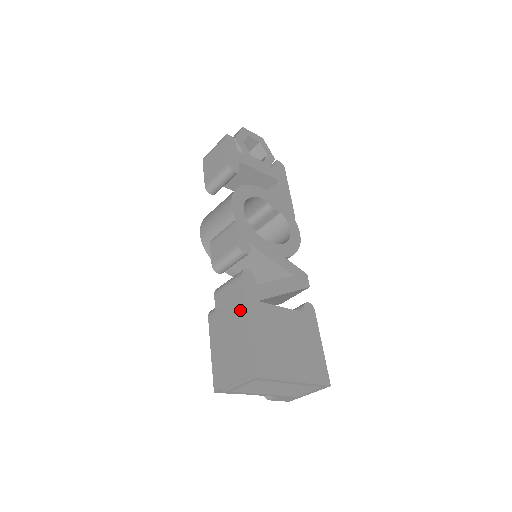
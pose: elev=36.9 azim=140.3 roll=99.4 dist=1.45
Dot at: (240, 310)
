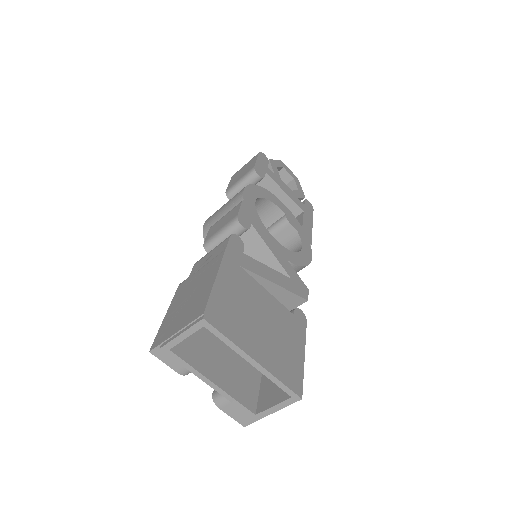
Dot at: (215, 264)
